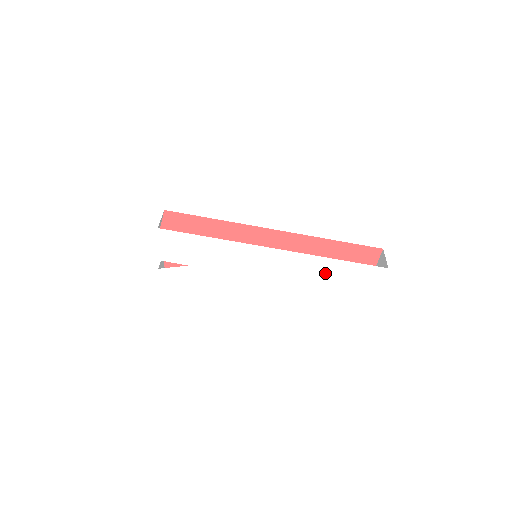
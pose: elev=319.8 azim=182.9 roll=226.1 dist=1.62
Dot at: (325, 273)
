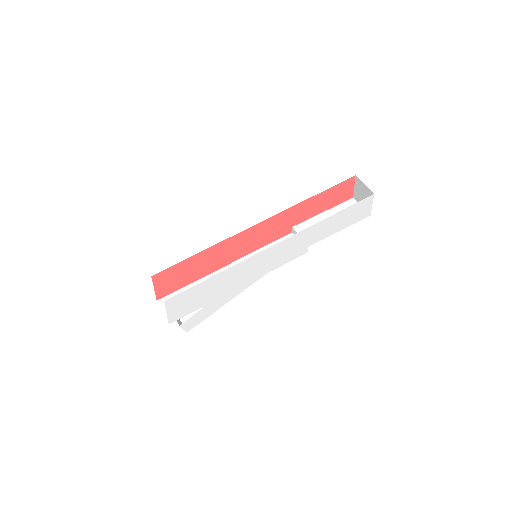
Dot at: (324, 232)
